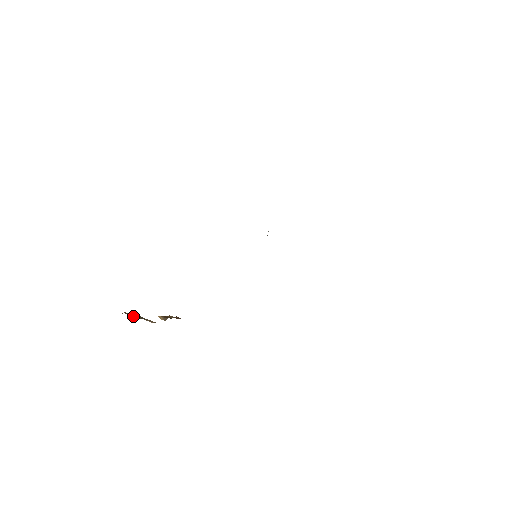
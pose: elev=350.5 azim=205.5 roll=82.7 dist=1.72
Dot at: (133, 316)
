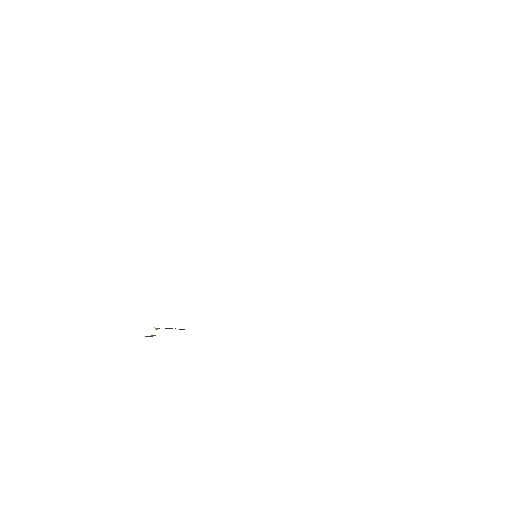
Dot at: (147, 336)
